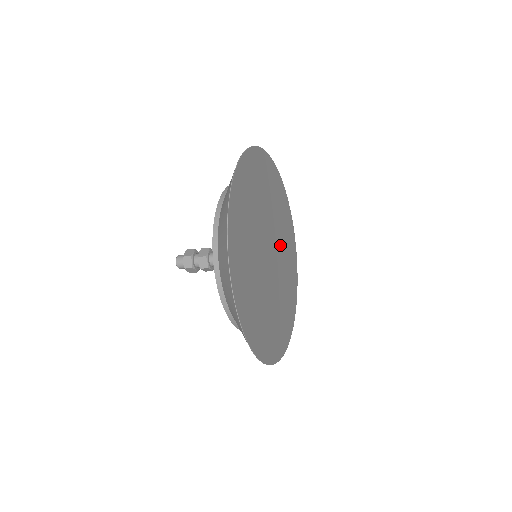
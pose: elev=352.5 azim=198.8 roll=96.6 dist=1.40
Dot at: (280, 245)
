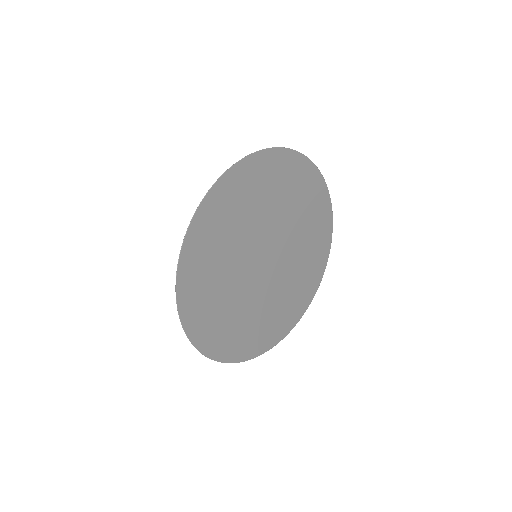
Dot at: (286, 276)
